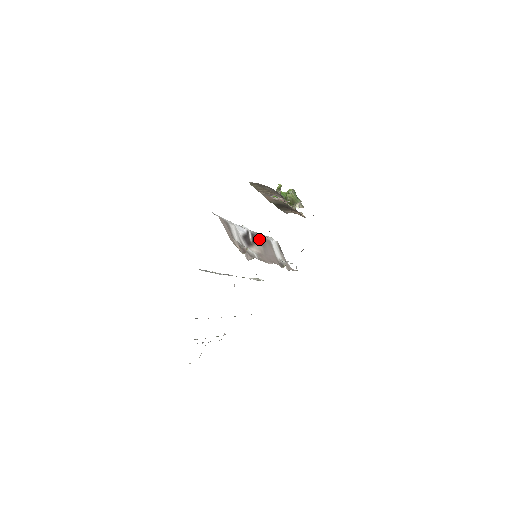
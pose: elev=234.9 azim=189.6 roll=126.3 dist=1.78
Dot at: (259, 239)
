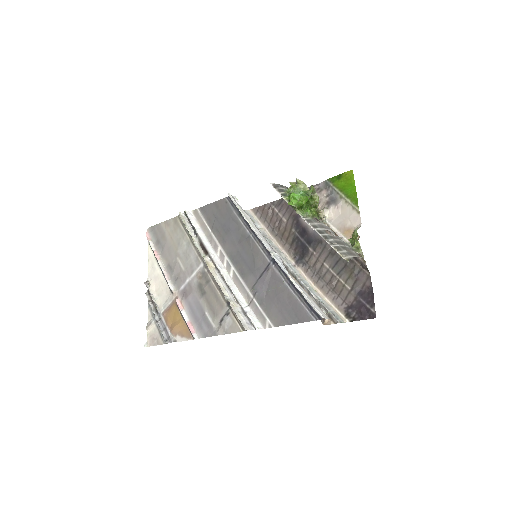
Dot at: occluded
